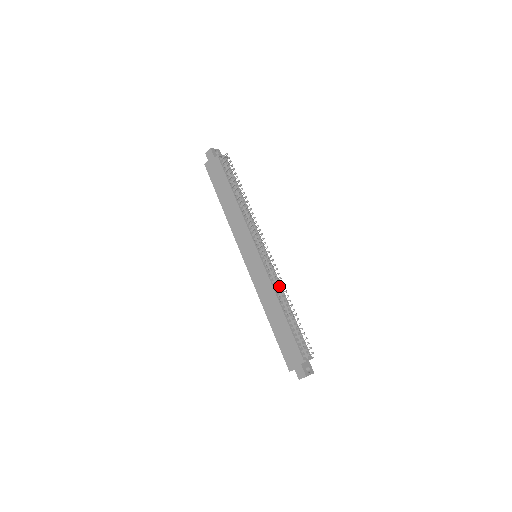
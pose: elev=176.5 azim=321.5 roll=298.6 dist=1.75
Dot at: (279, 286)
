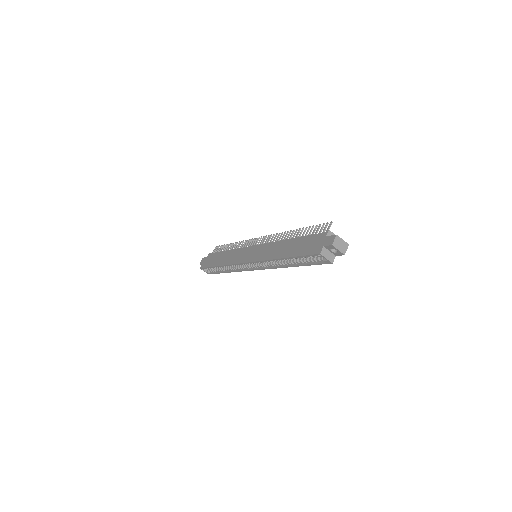
Dot at: occluded
